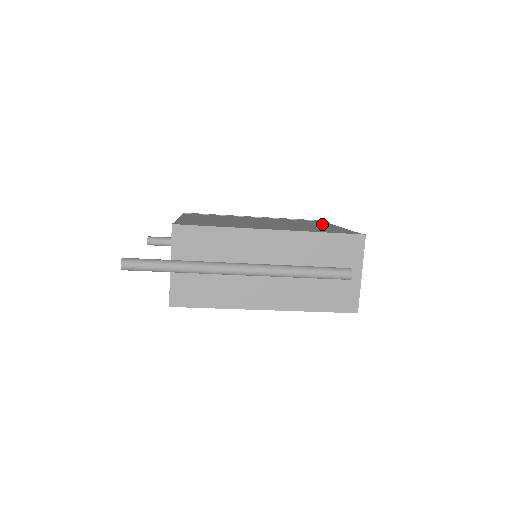
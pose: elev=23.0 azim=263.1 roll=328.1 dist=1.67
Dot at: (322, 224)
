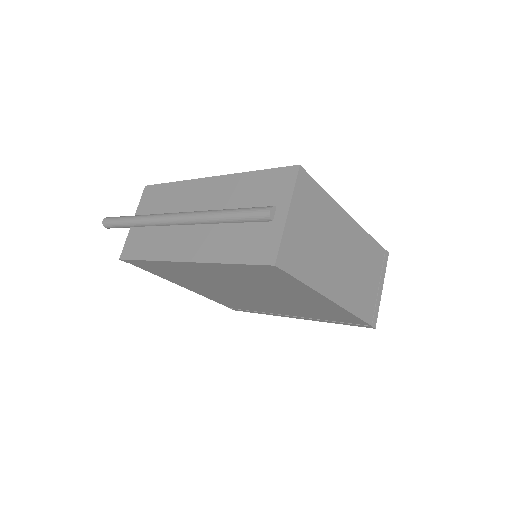
Dot at: occluded
